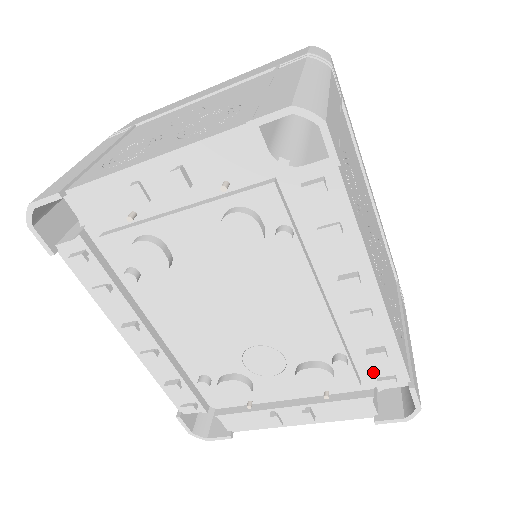
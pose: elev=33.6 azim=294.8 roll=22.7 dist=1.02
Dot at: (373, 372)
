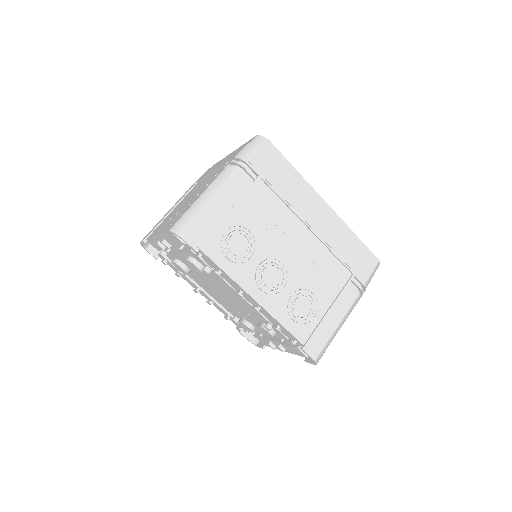
Dot at: (286, 335)
